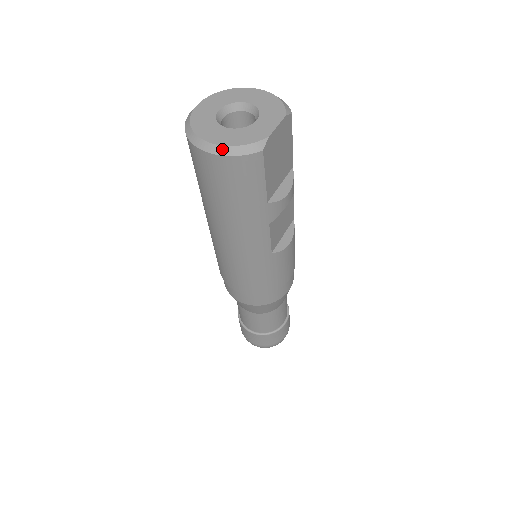
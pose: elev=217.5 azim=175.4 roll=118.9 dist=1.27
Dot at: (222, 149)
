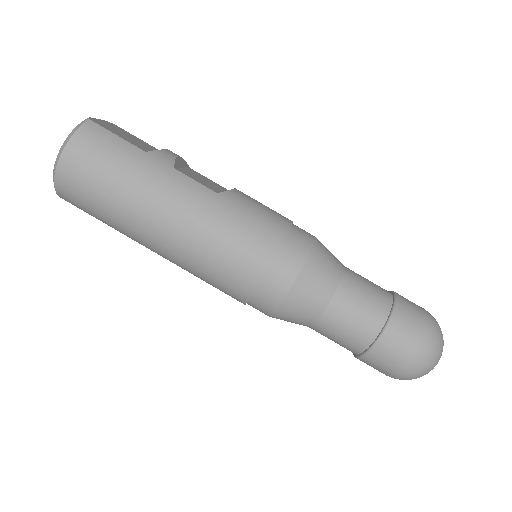
Dot at: (64, 145)
